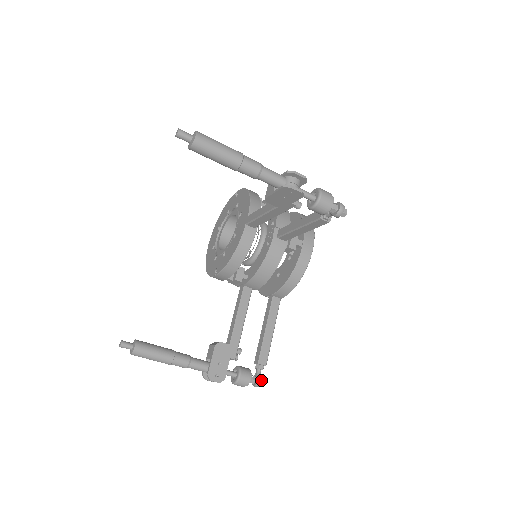
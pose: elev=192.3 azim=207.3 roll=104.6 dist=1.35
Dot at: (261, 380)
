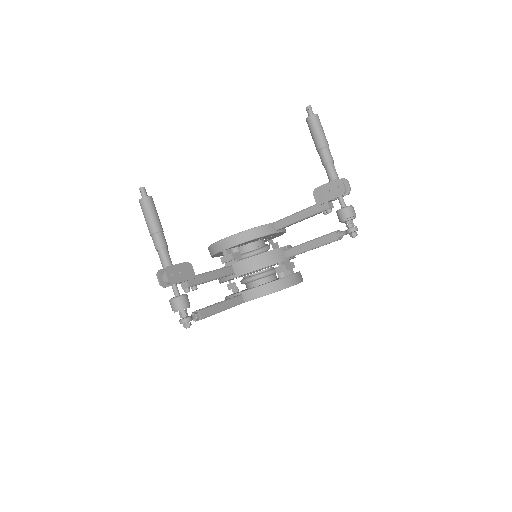
Dot at: (190, 322)
